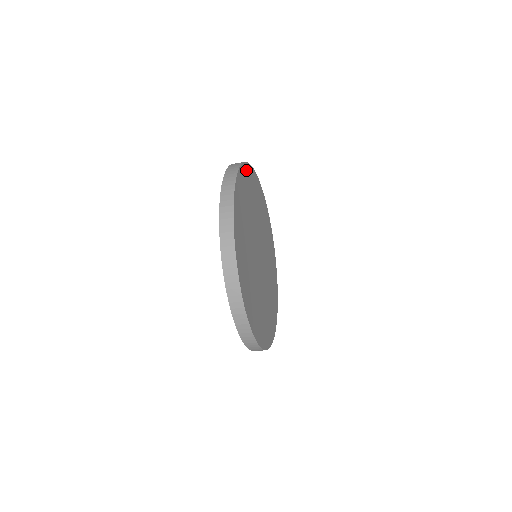
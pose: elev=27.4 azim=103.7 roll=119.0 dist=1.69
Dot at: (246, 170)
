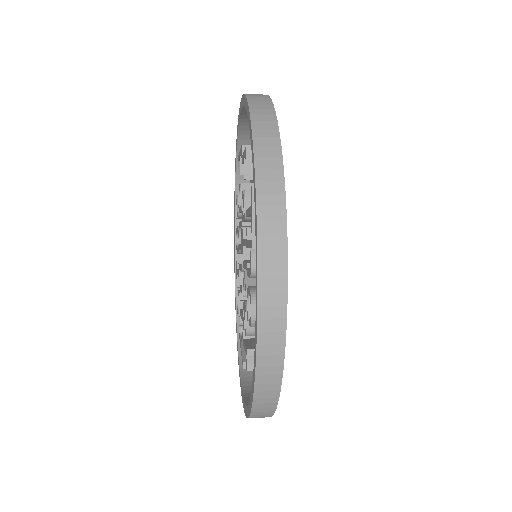
Dot at: occluded
